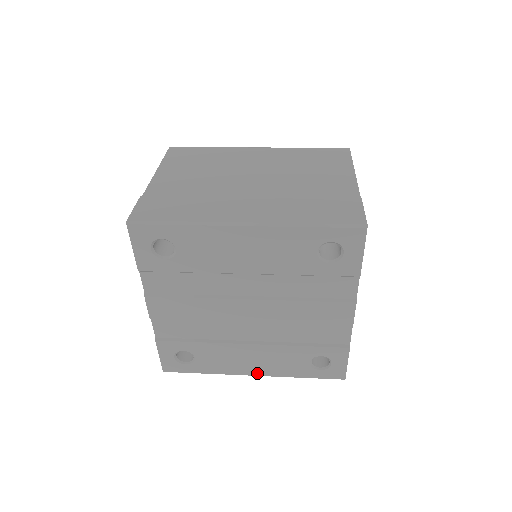
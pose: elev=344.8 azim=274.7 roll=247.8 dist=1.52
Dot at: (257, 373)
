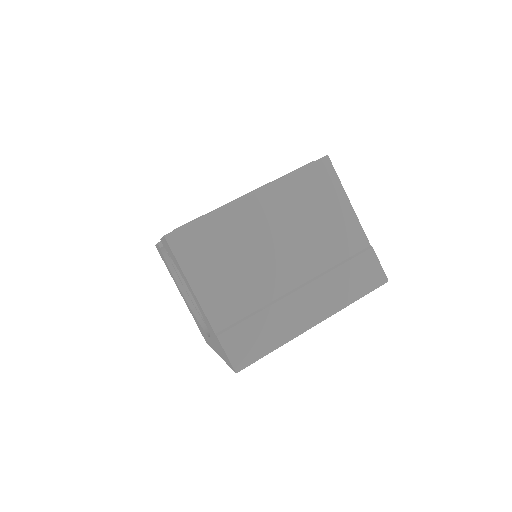
Dot at: occluded
